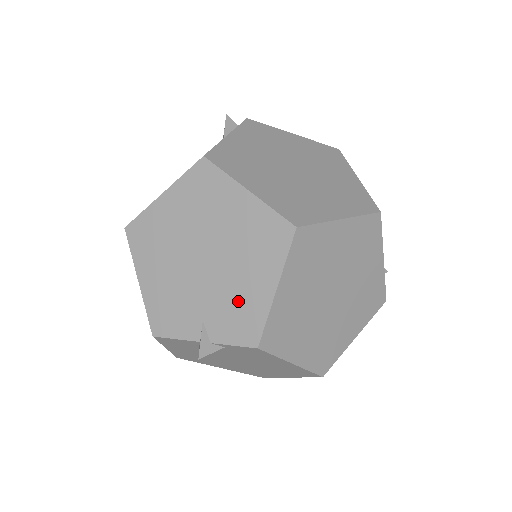
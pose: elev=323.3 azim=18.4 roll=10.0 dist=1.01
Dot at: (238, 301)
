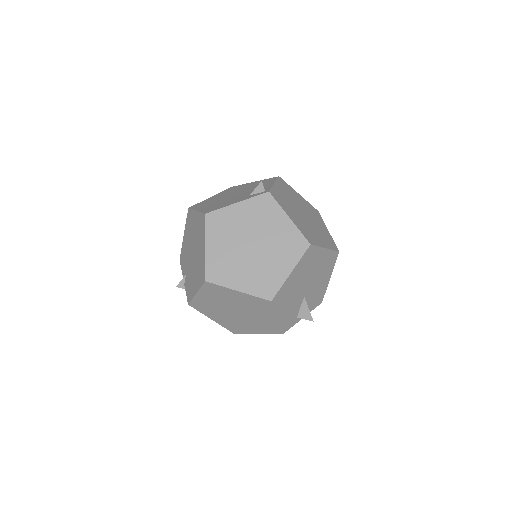
Dot at: (191, 282)
